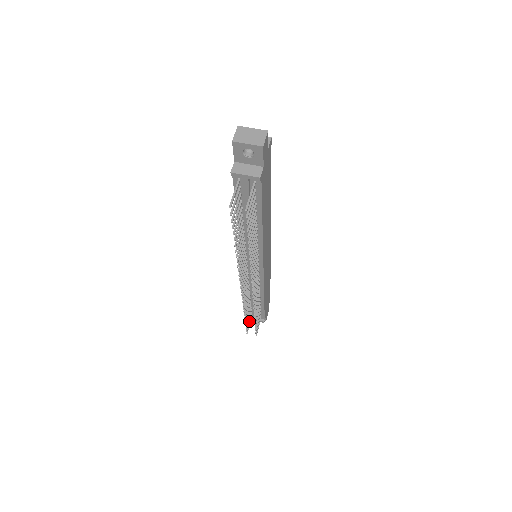
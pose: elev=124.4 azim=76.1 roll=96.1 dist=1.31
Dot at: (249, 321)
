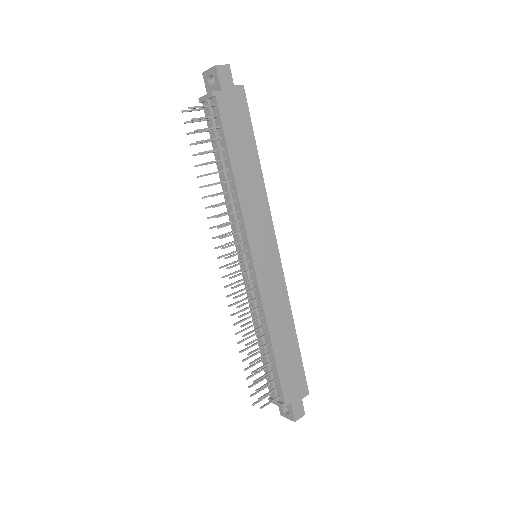
Dot at: (261, 389)
